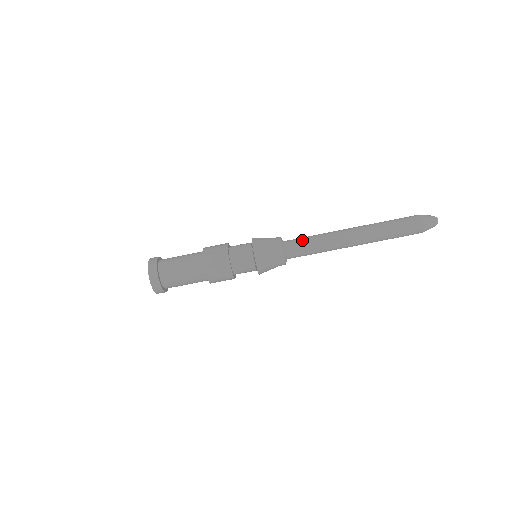
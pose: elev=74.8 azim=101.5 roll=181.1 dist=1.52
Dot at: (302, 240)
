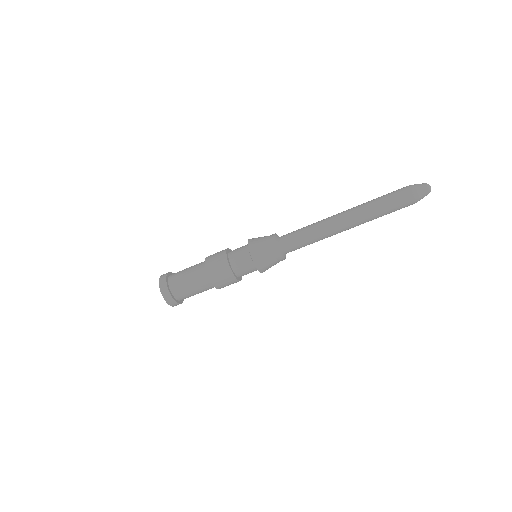
Dot at: occluded
